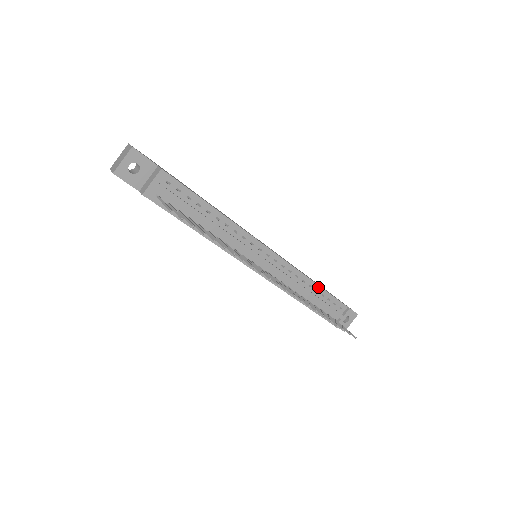
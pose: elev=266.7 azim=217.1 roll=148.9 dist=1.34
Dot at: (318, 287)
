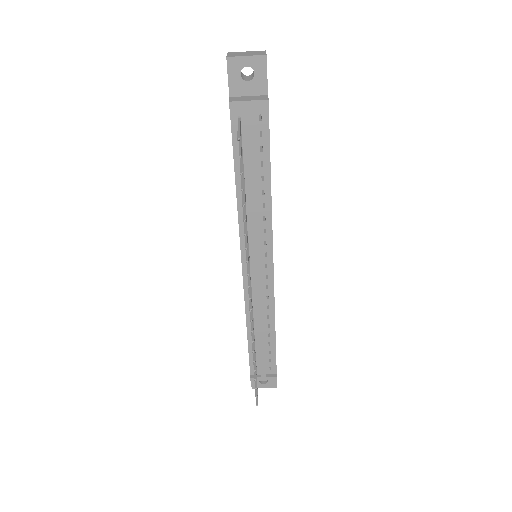
Dot at: (273, 334)
